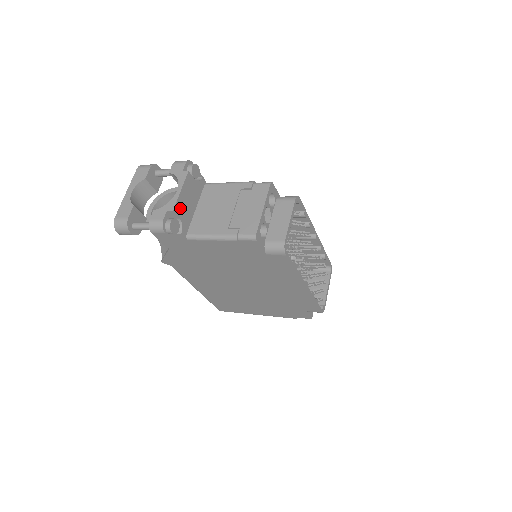
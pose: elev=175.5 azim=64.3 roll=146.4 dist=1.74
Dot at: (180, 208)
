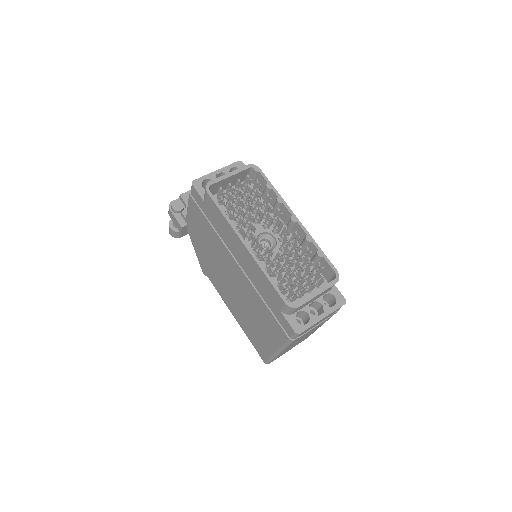
Dot at: occluded
